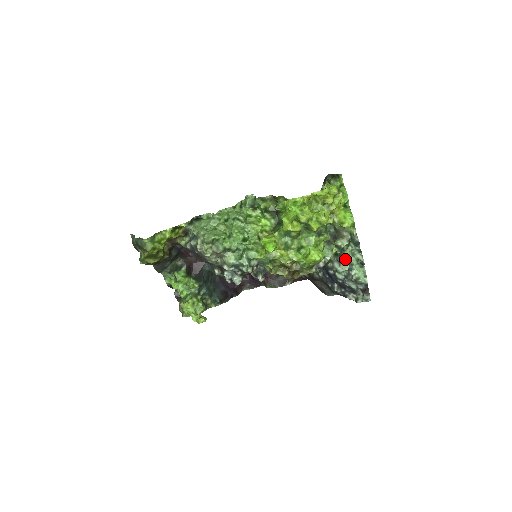
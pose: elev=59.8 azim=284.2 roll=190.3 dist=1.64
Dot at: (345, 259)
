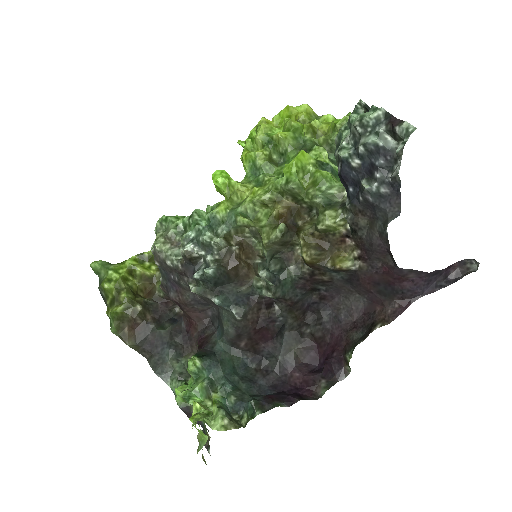
Dot at: (339, 129)
